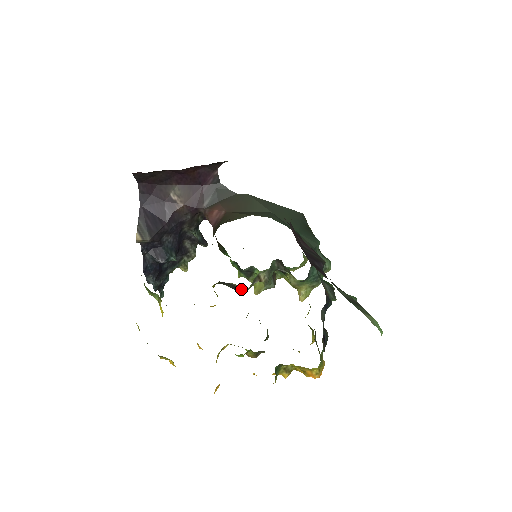
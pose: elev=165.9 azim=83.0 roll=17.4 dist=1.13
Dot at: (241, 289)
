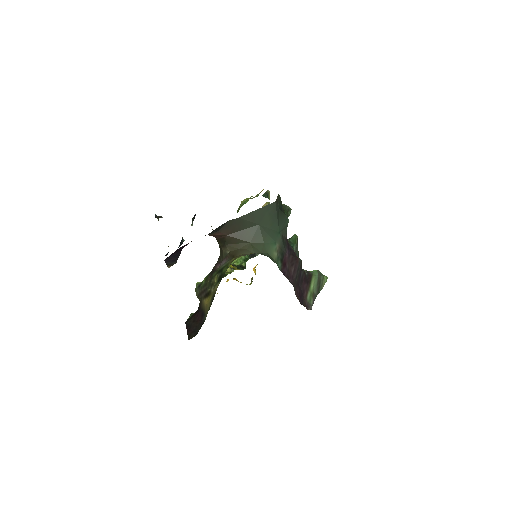
Dot at: occluded
